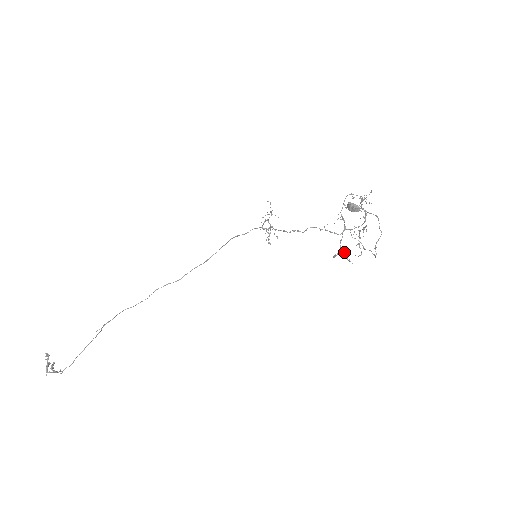
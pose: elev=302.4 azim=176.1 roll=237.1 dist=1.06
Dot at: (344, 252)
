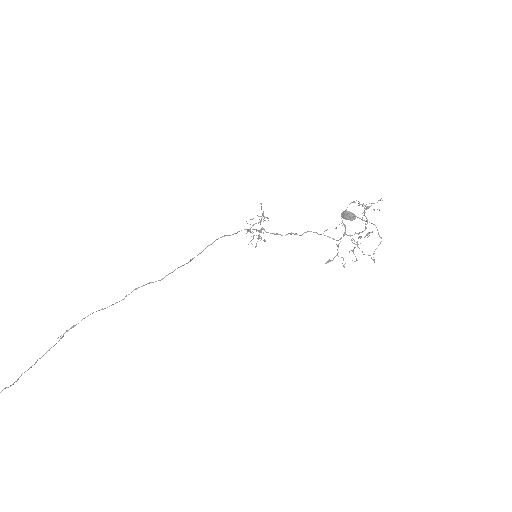
Dot at: (341, 257)
